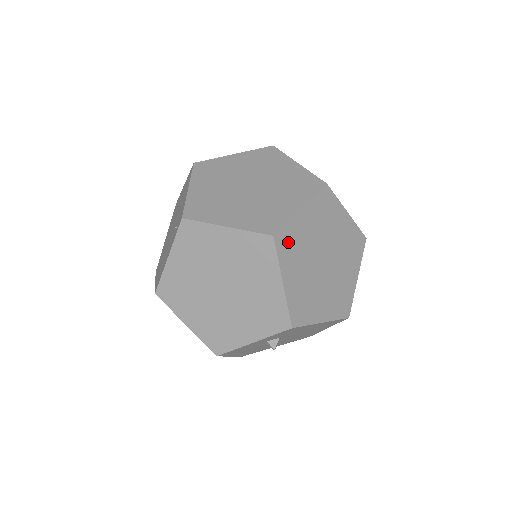
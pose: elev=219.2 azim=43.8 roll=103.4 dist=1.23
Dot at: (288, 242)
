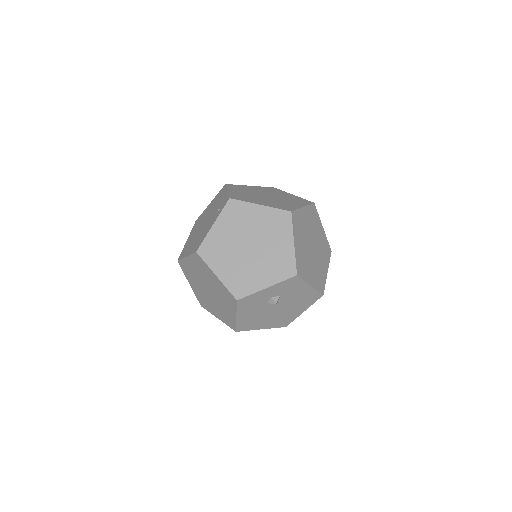
Dot at: (297, 221)
